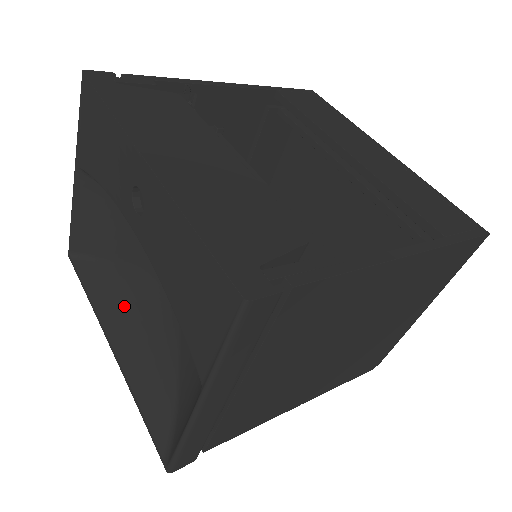
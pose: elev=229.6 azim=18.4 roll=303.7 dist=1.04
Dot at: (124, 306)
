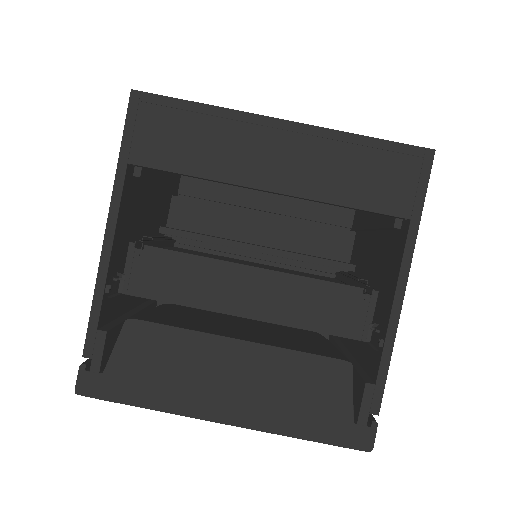
Dot at: occluded
